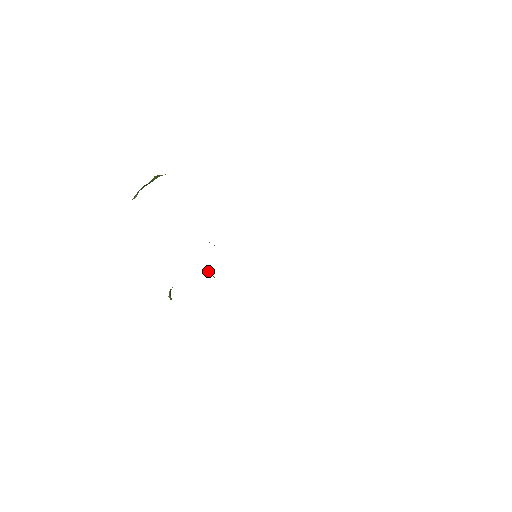
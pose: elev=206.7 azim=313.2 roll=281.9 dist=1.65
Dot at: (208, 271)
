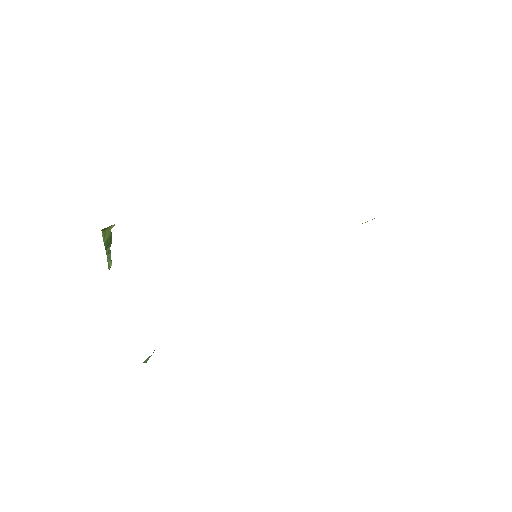
Dot at: occluded
